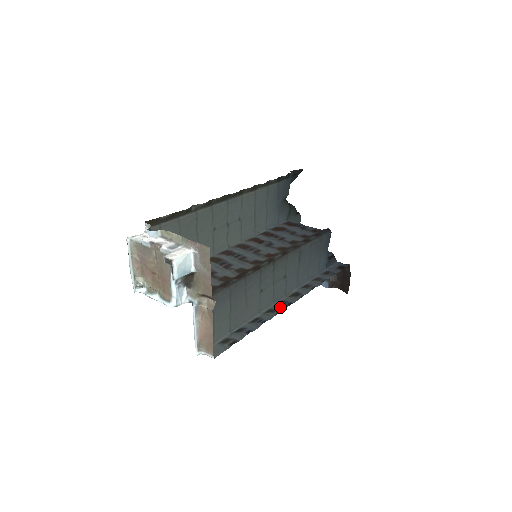
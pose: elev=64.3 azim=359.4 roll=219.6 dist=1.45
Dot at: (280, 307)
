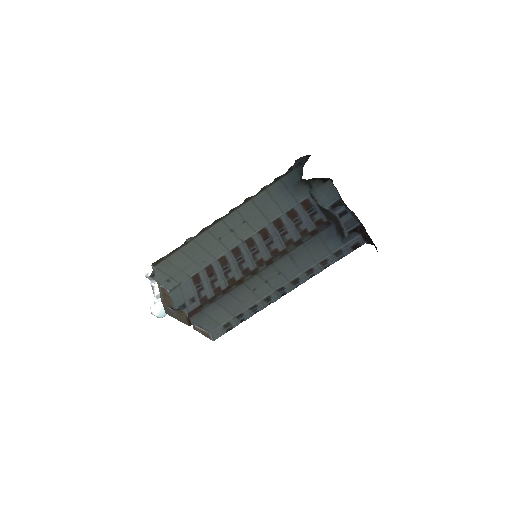
Dot at: (275, 296)
